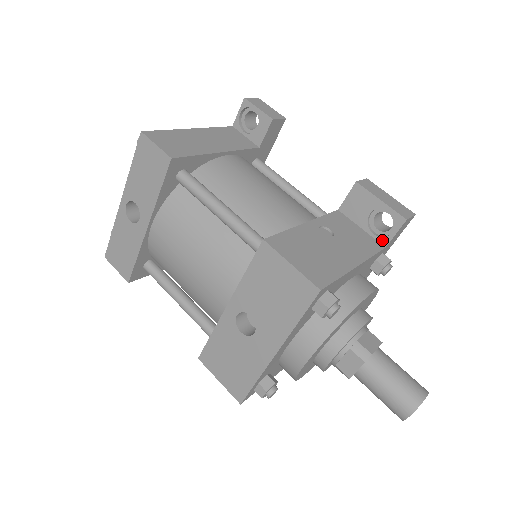
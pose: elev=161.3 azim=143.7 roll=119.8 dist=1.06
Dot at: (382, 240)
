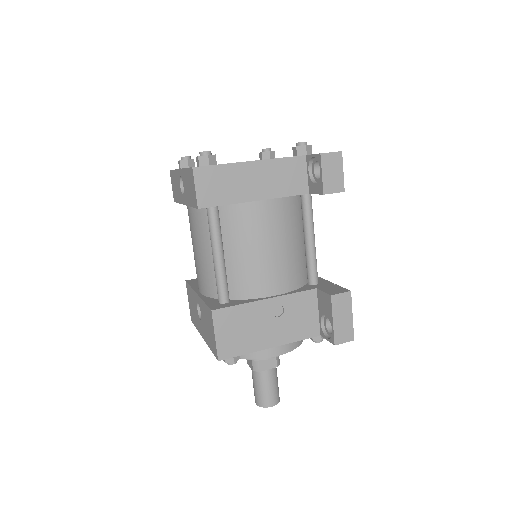
Dot at: (321, 331)
